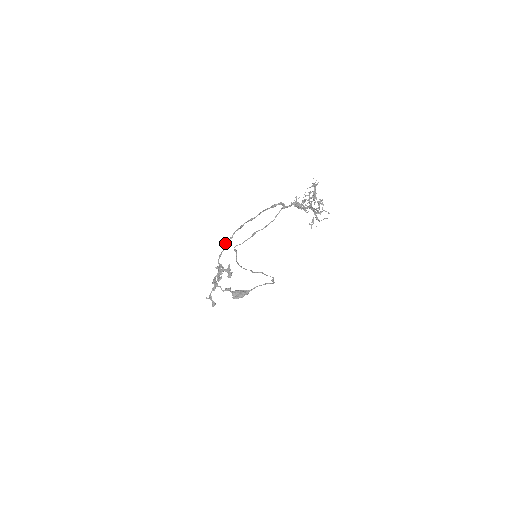
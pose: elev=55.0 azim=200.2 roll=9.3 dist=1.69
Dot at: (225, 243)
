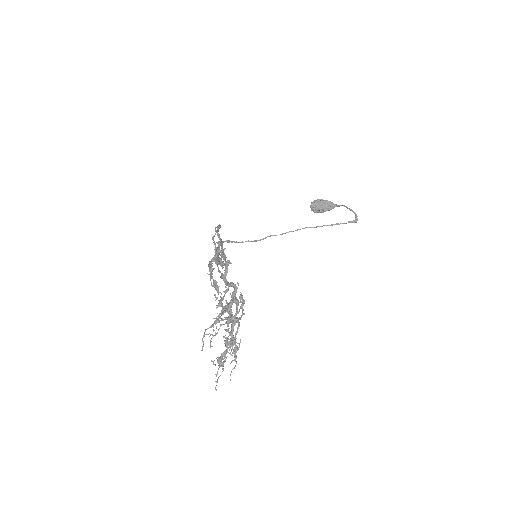
Dot at: (215, 228)
